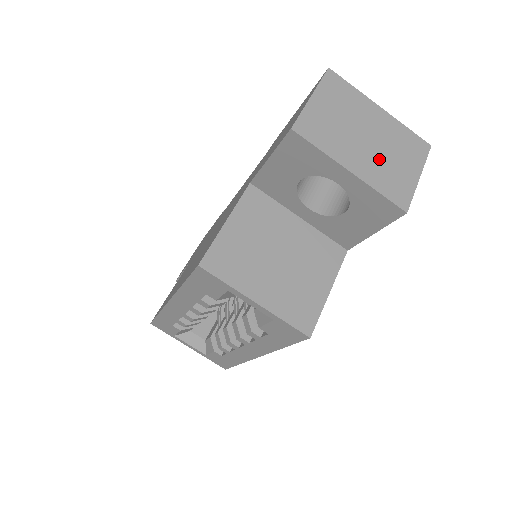
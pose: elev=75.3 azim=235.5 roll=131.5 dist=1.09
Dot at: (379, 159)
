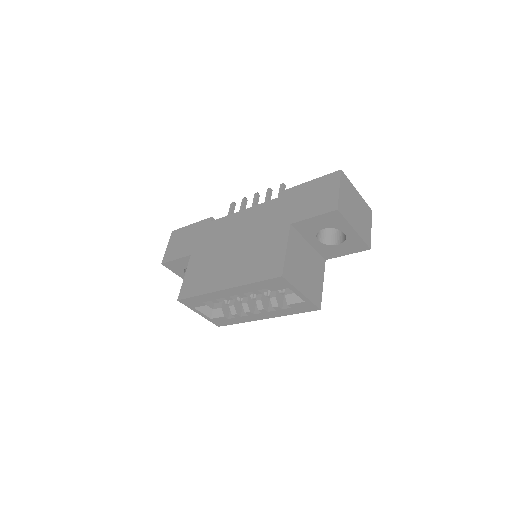
Dot at: (361, 221)
